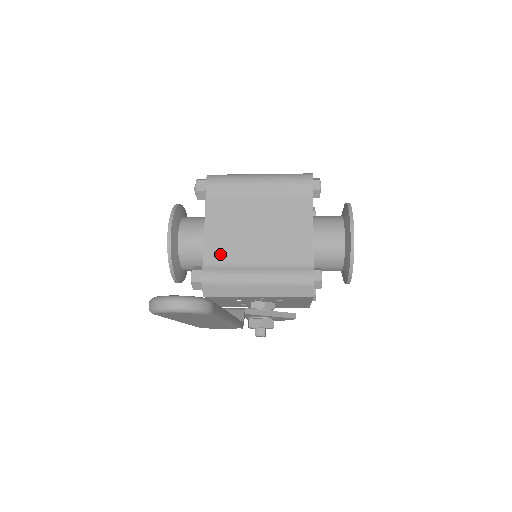
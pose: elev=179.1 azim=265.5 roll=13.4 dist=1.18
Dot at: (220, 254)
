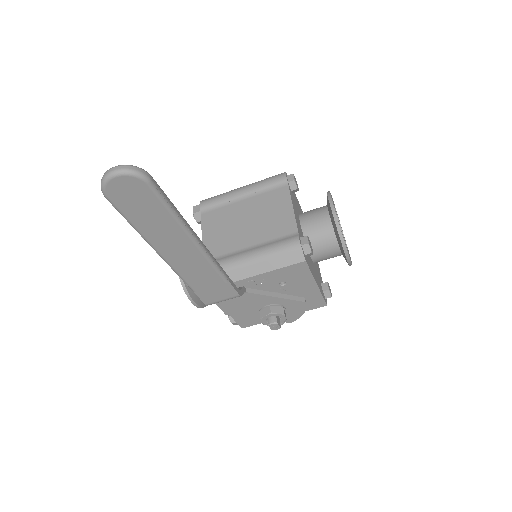
Dot at: (216, 250)
